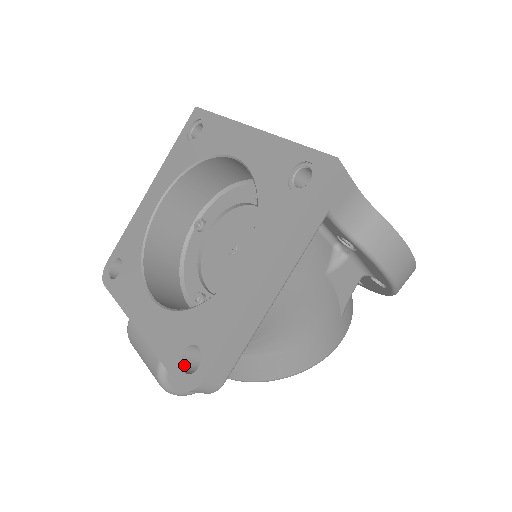
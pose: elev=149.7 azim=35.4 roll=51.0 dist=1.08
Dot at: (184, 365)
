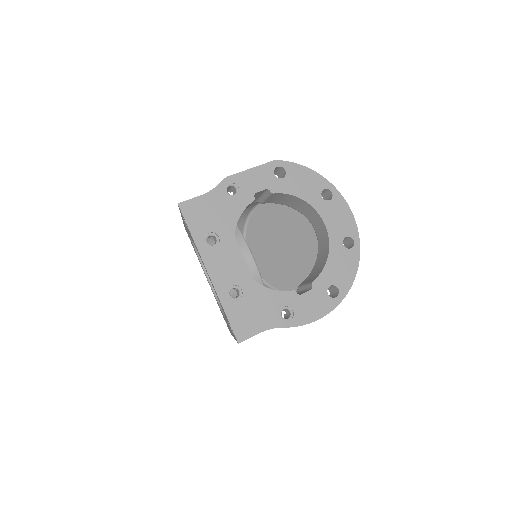
Dot at: occluded
